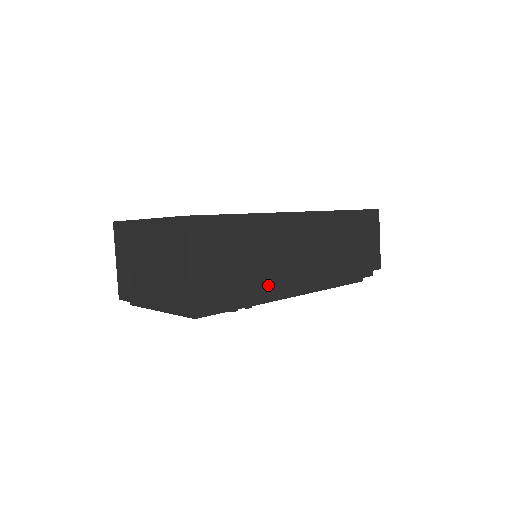
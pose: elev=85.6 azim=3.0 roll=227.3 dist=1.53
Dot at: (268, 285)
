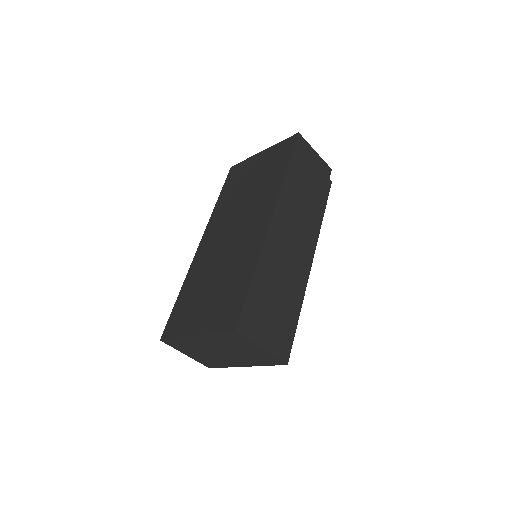
Dot at: (298, 288)
